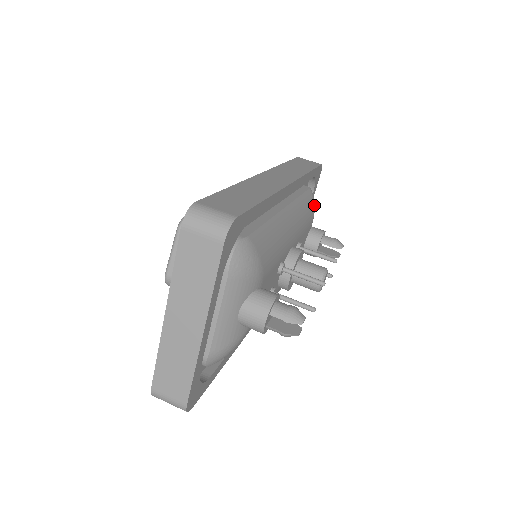
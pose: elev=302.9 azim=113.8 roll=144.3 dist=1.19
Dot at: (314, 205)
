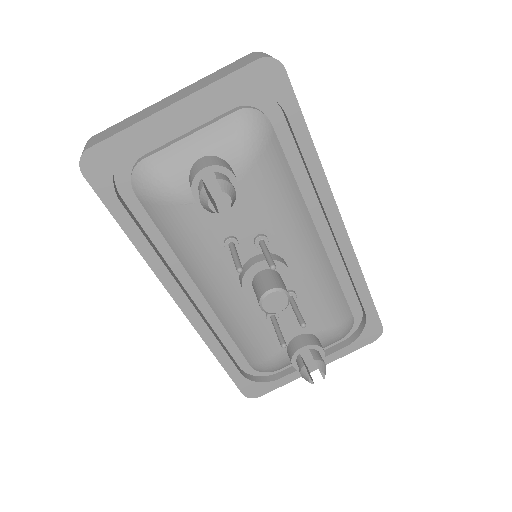
Dot at: (341, 327)
